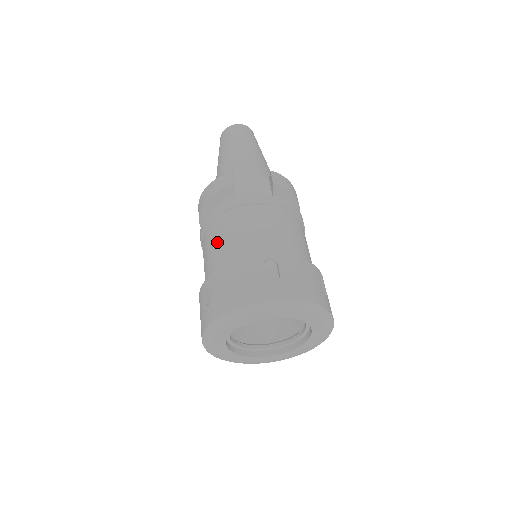
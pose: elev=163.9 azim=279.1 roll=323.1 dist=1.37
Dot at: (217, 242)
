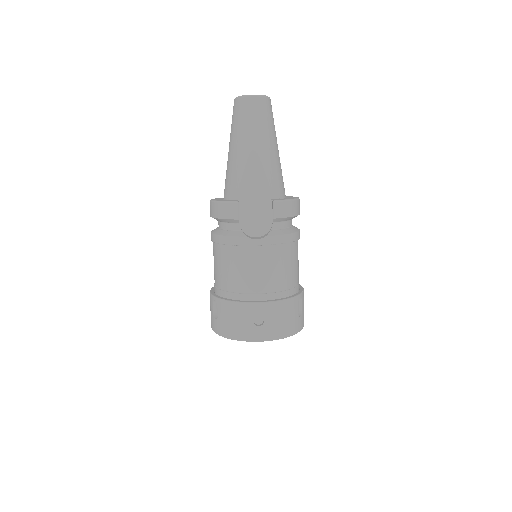
Dot at: (222, 268)
